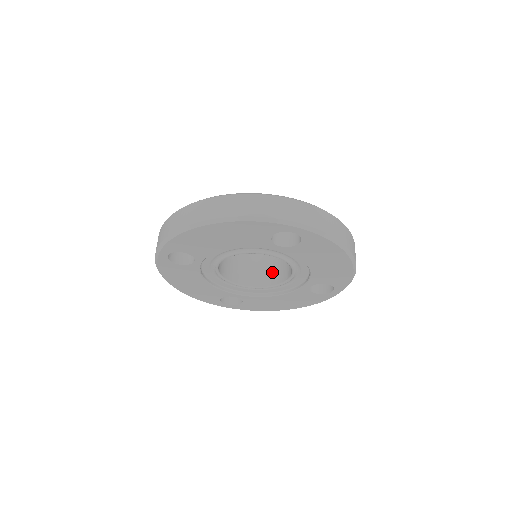
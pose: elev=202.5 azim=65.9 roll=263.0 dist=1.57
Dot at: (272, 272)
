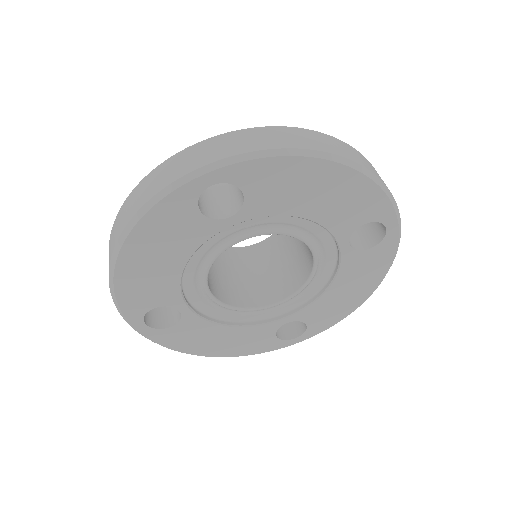
Dot at: (239, 291)
